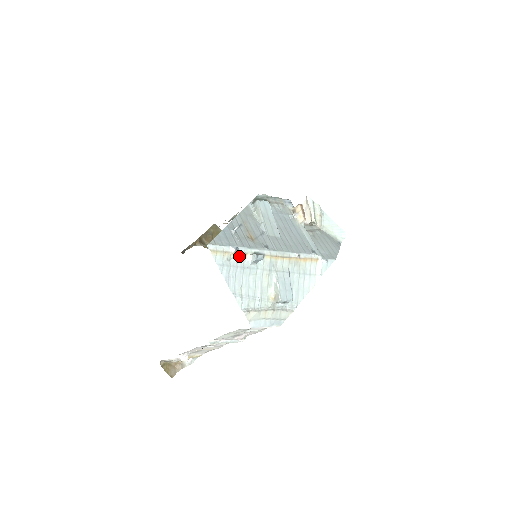
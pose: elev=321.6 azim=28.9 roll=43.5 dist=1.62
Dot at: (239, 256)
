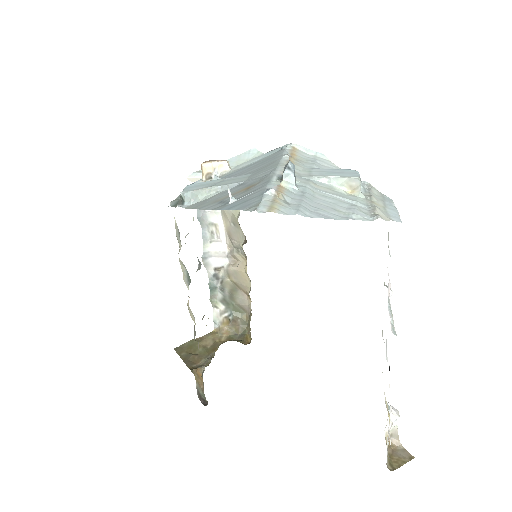
Dot at: (282, 193)
